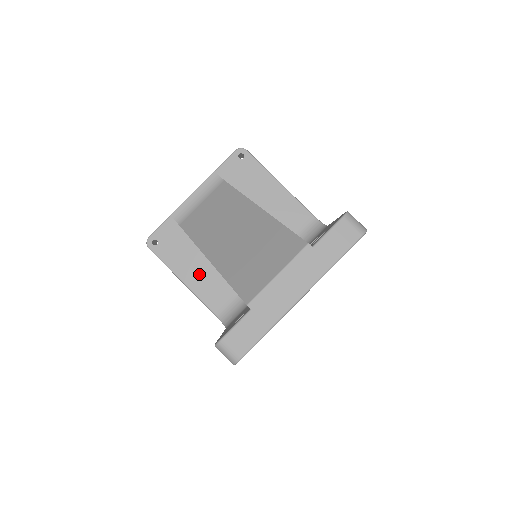
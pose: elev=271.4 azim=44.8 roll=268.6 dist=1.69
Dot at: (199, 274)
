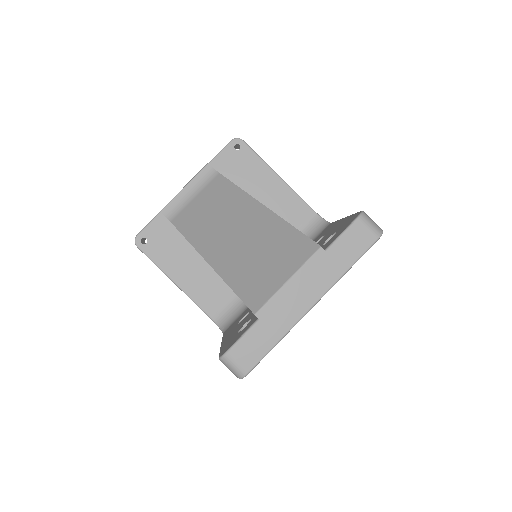
Dot at: (193, 275)
